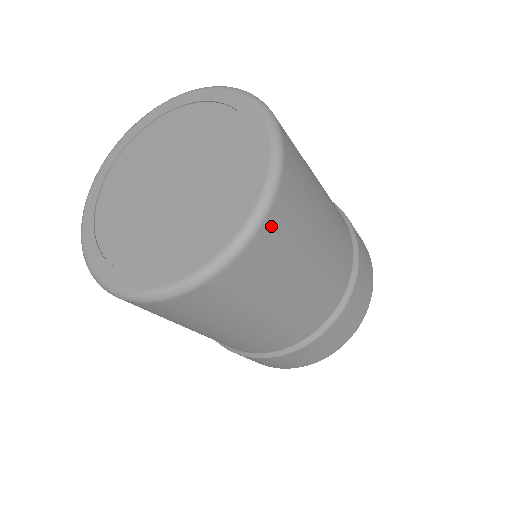
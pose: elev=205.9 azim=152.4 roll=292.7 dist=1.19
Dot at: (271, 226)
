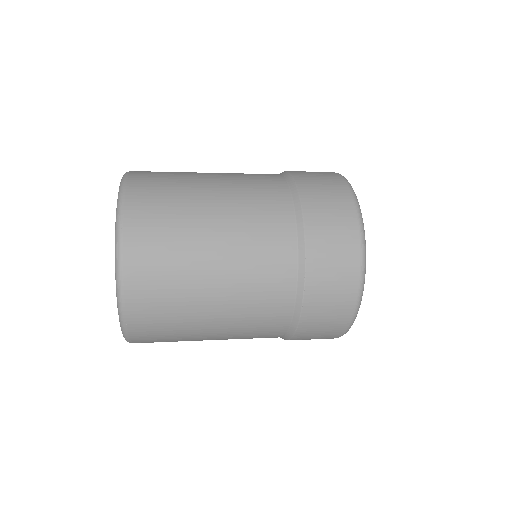
Dot at: (140, 341)
